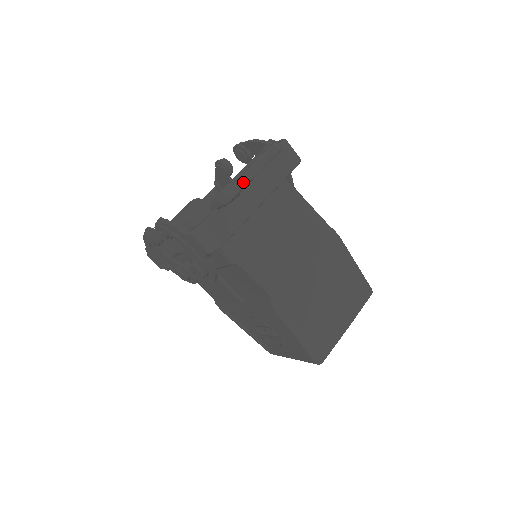
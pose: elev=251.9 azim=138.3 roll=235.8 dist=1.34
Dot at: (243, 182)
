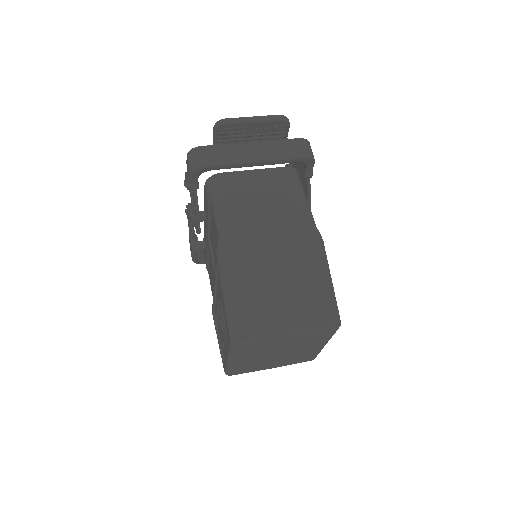
Dot at: (236, 120)
